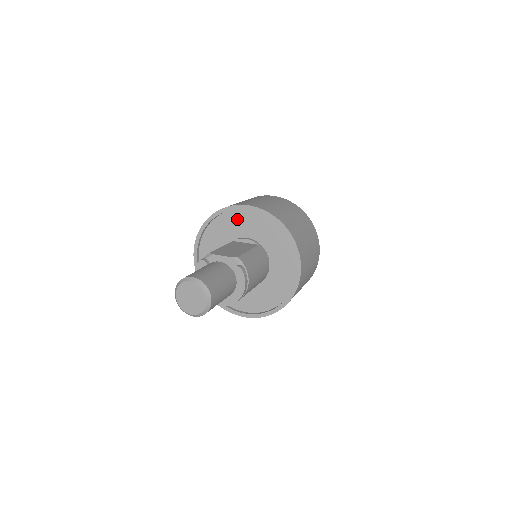
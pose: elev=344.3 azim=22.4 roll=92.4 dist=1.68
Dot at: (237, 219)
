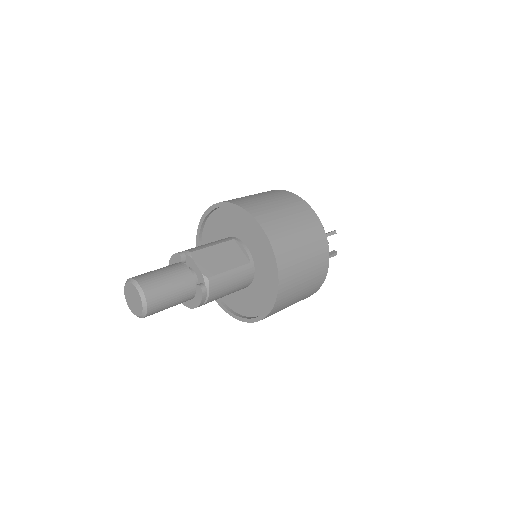
Dot at: (248, 225)
